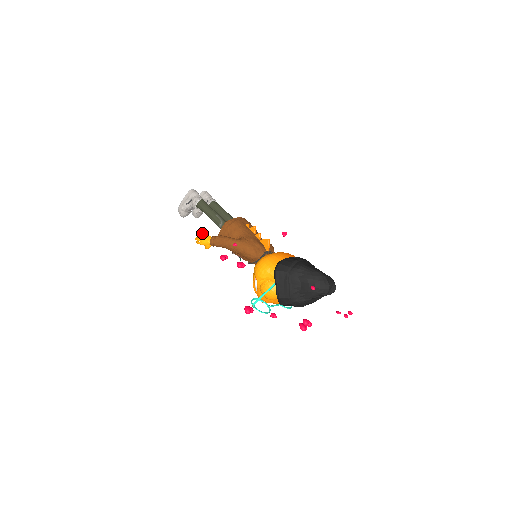
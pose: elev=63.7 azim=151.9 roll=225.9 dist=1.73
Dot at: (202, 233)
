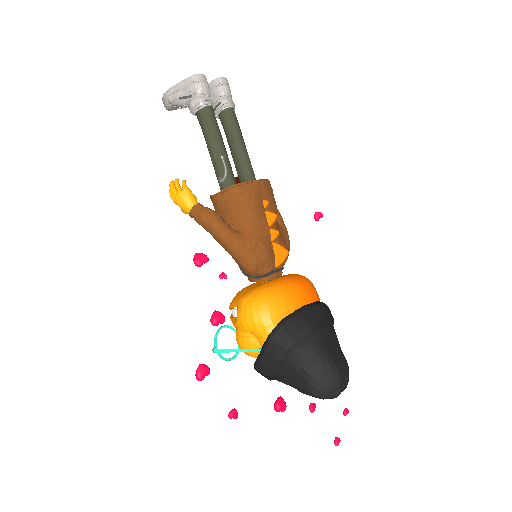
Dot at: (183, 184)
